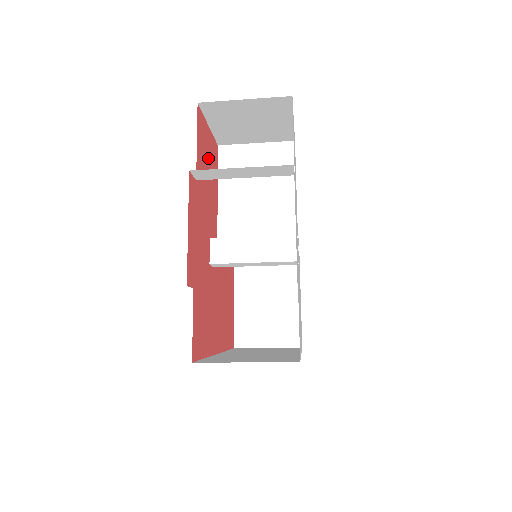
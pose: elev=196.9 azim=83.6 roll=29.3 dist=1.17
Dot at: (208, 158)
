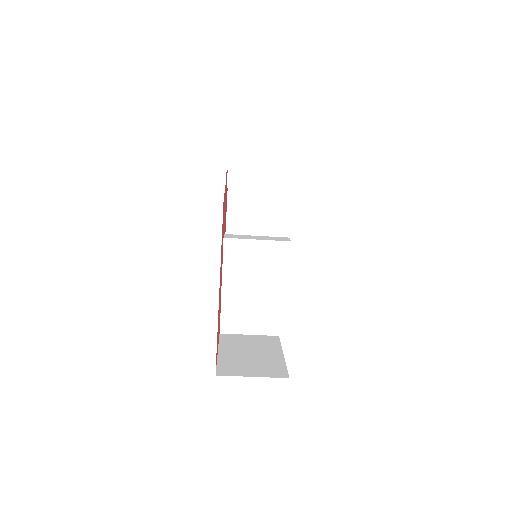
Dot at: occluded
